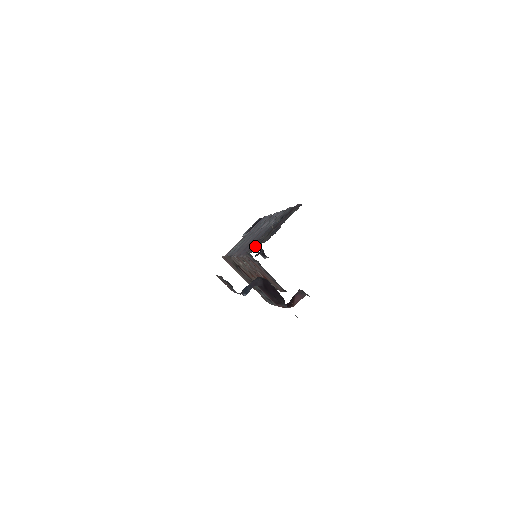
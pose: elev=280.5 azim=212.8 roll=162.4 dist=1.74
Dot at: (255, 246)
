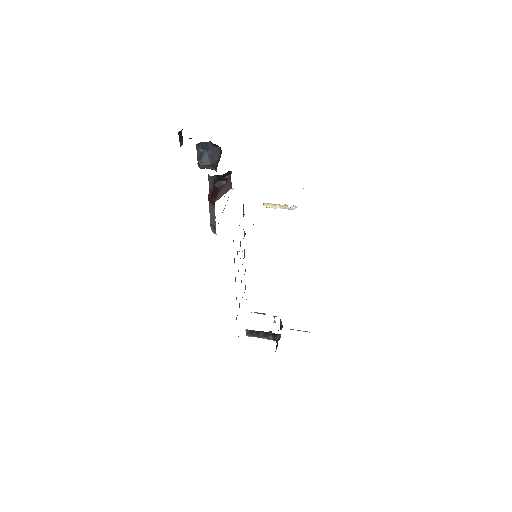
Dot at: occluded
